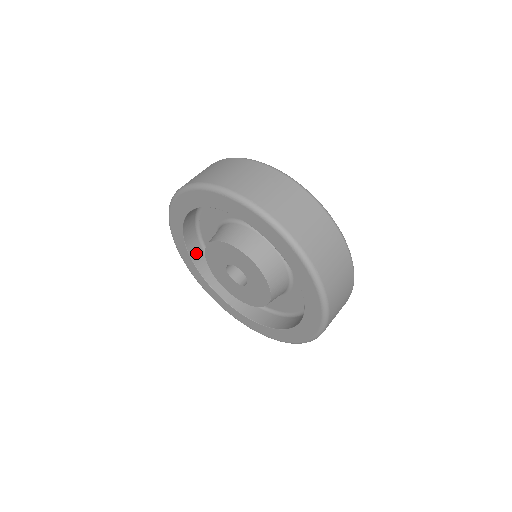
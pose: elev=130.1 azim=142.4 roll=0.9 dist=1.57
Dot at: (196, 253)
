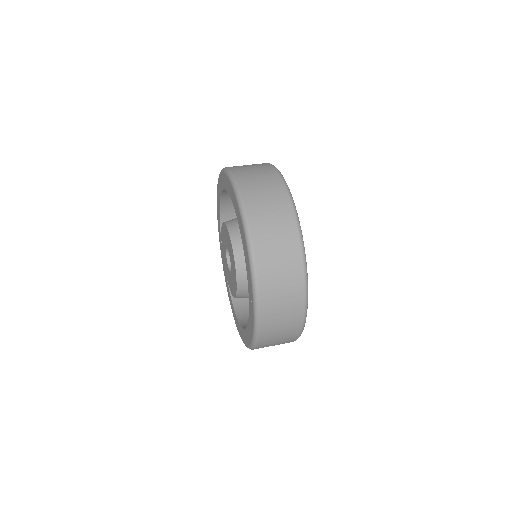
Dot at: occluded
